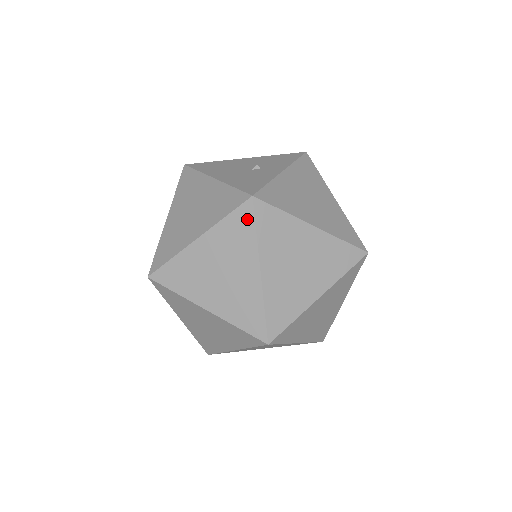
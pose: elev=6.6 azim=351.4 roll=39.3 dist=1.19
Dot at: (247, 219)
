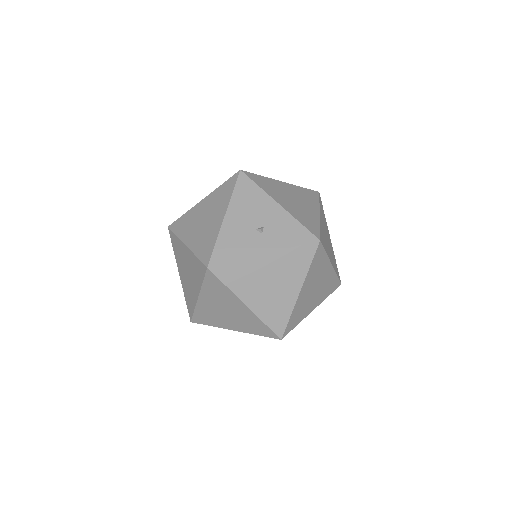
Dot at: (202, 272)
